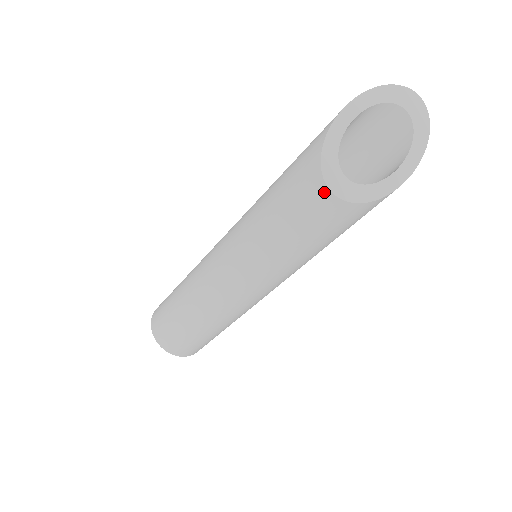
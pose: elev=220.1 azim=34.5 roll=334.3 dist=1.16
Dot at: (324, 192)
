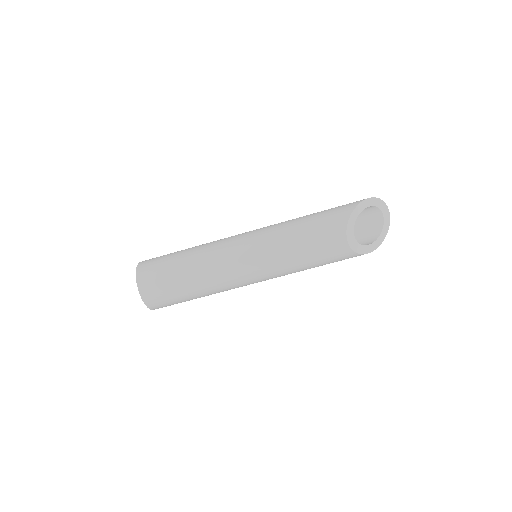
Dot at: (343, 237)
